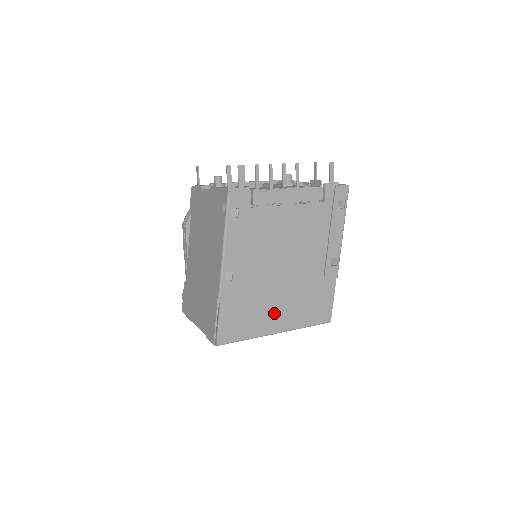
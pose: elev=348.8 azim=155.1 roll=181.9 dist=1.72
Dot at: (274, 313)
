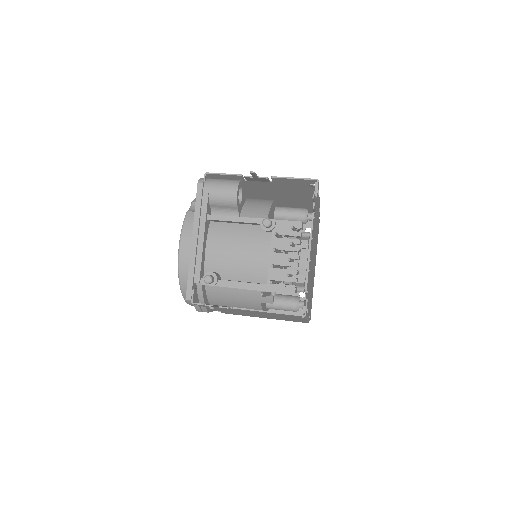
Dot at: occluded
